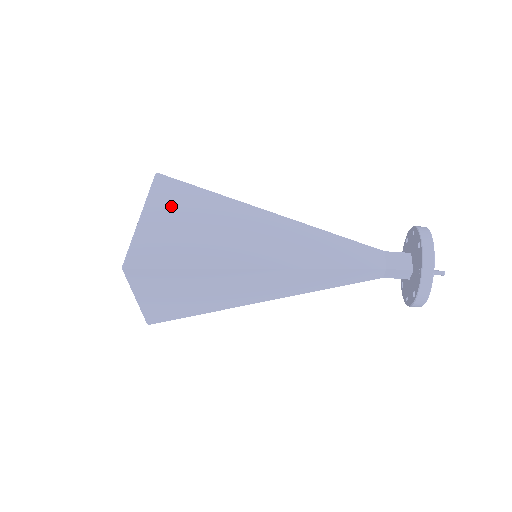
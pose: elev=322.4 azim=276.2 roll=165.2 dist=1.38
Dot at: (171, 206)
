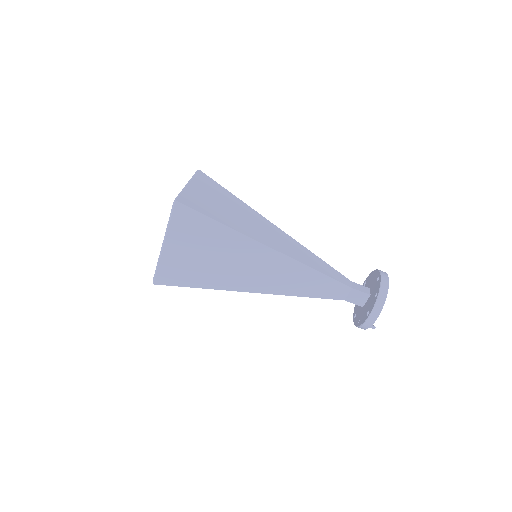
Dot at: (188, 237)
